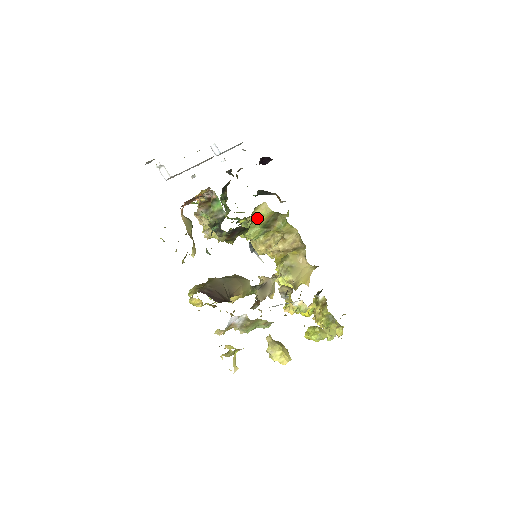
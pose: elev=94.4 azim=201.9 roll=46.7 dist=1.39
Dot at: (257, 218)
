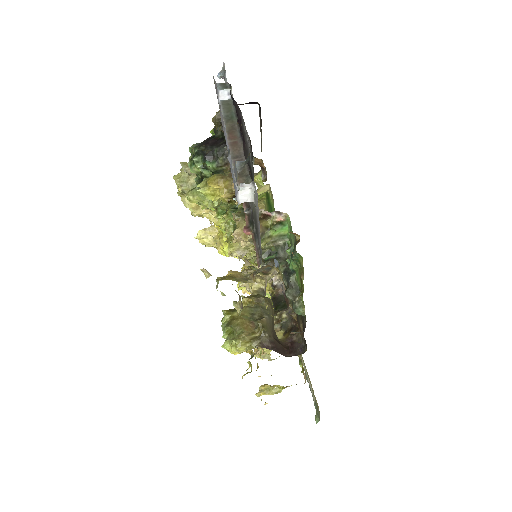
Dot at: occluded
